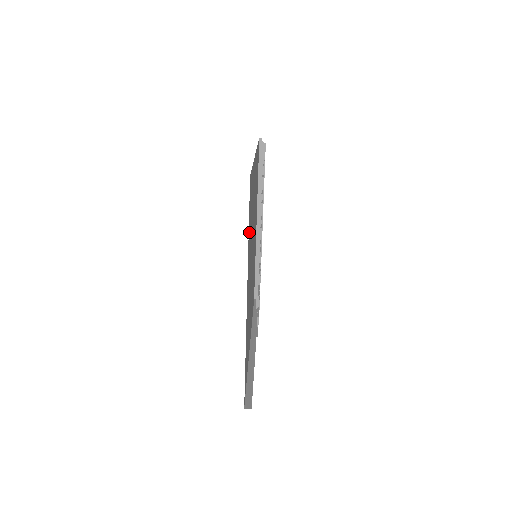
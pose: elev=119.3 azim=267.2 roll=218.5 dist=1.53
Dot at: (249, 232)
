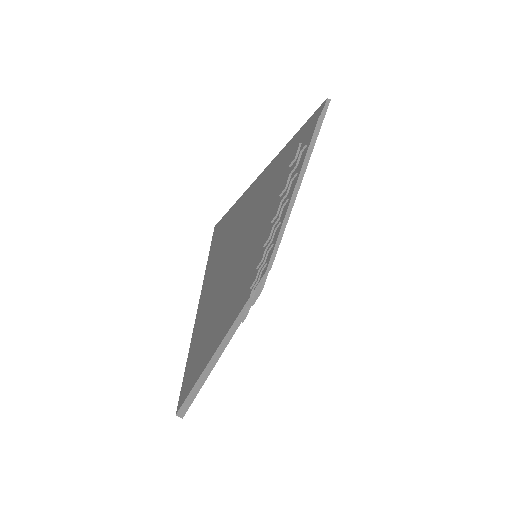
Dot at: (212, 273)
